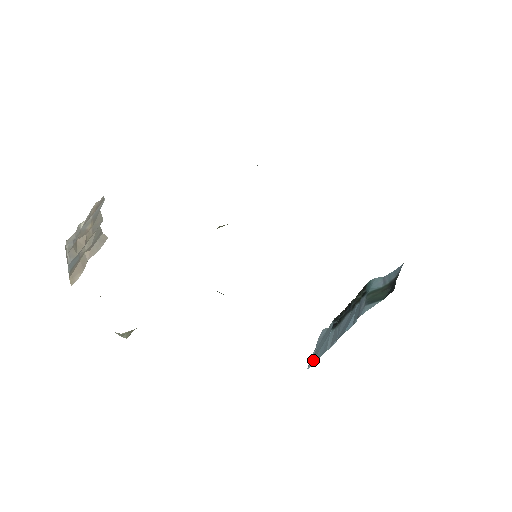
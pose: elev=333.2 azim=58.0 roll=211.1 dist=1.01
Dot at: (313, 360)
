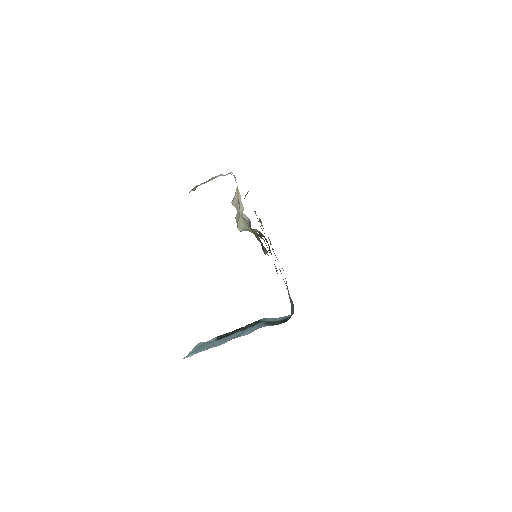
Dot at: (194, 353)
